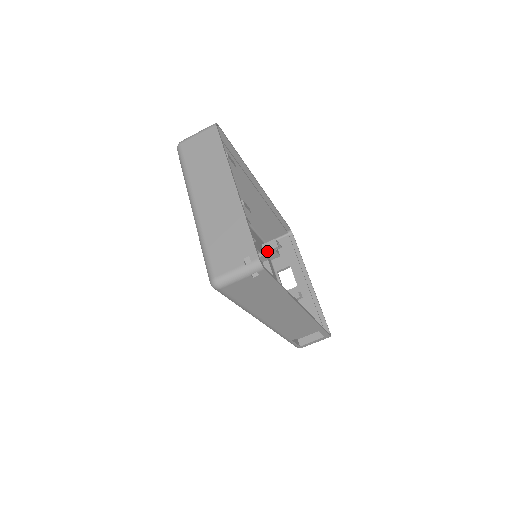
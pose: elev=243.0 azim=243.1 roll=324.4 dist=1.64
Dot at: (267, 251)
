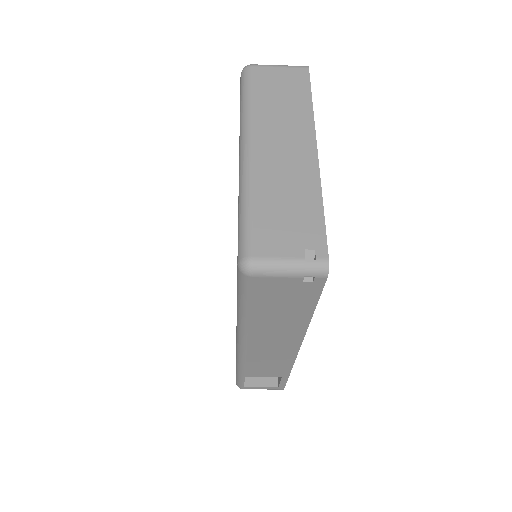
Dot at: occluded
